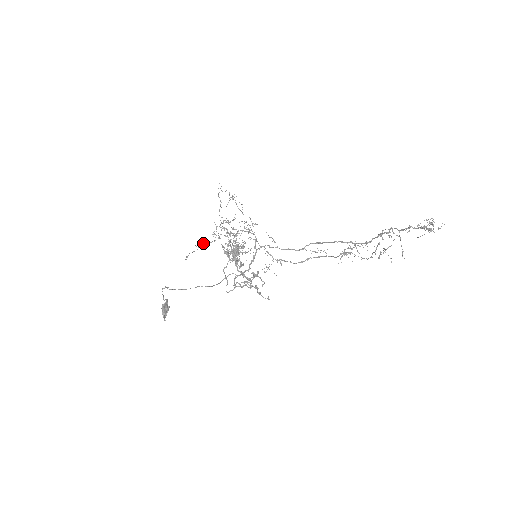
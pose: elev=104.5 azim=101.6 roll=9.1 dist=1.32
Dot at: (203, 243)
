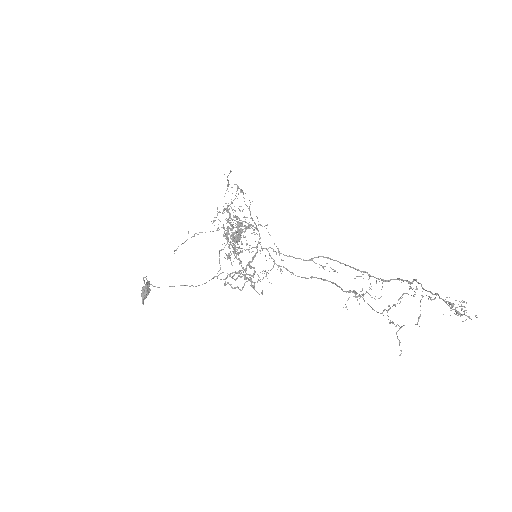
Dot at: occluded
